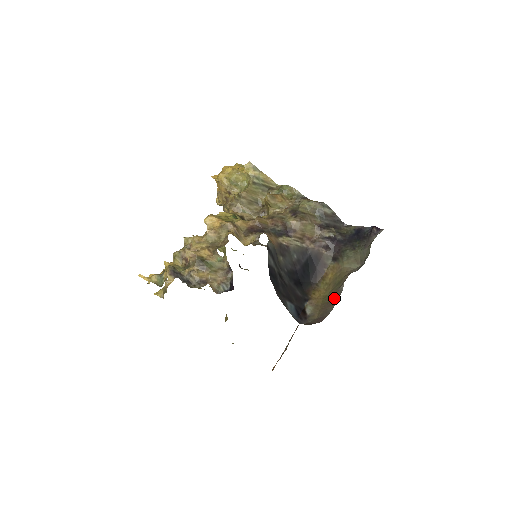
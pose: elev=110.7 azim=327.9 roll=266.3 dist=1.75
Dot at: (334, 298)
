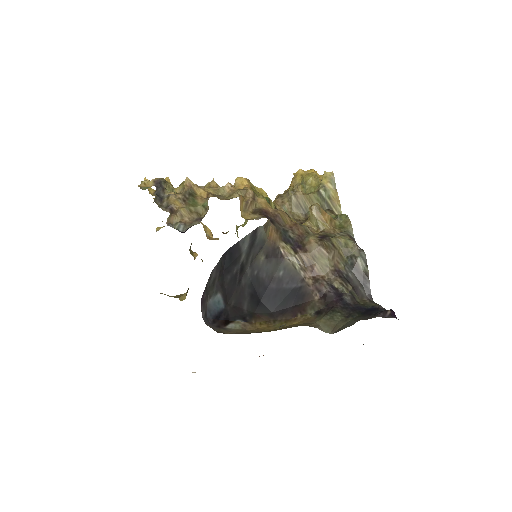
Dot at: occluded
